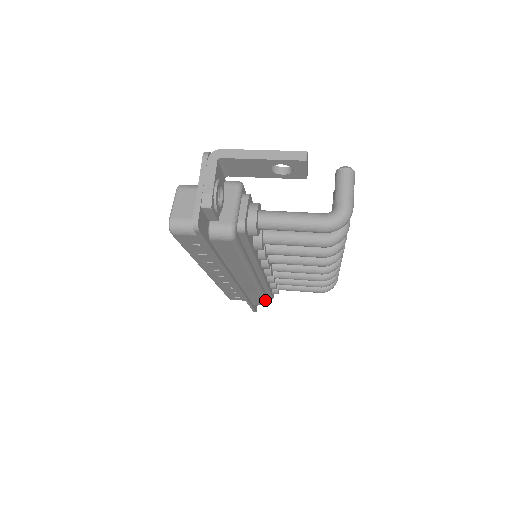
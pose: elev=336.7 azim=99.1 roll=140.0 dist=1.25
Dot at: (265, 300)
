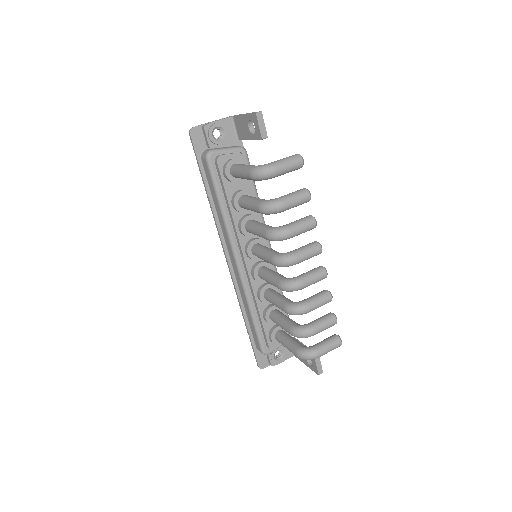
Dot at: (258, 333)
